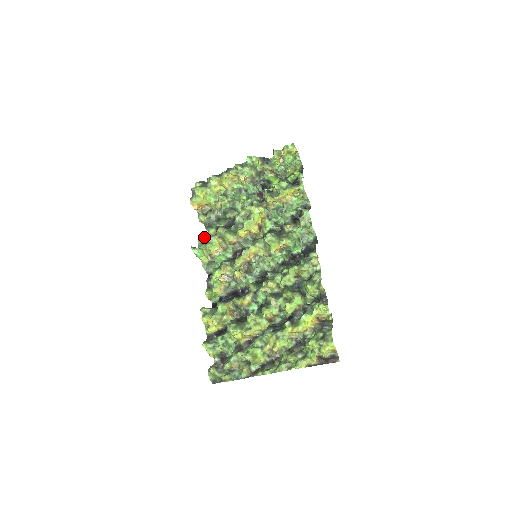
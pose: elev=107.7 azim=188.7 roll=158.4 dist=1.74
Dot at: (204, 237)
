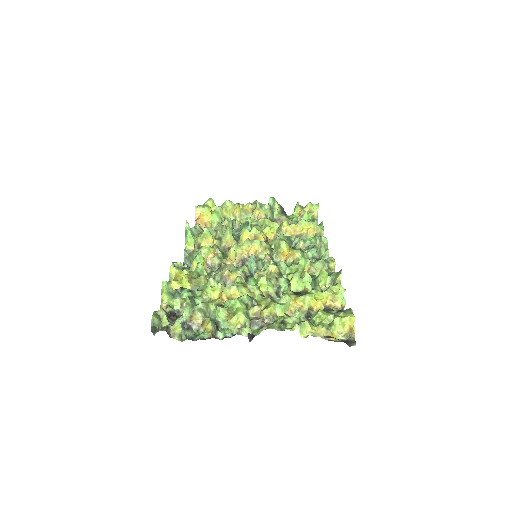
Dot at: occluded
